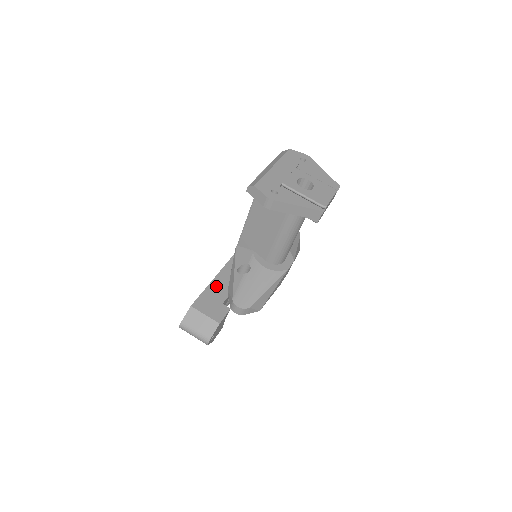
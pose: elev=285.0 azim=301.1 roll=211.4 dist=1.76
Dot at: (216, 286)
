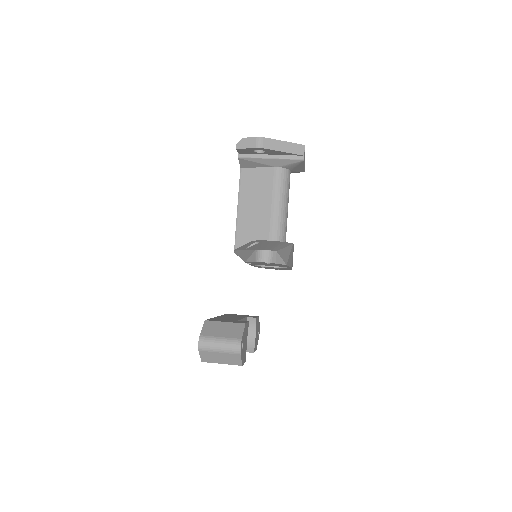
Dot at: occluded
